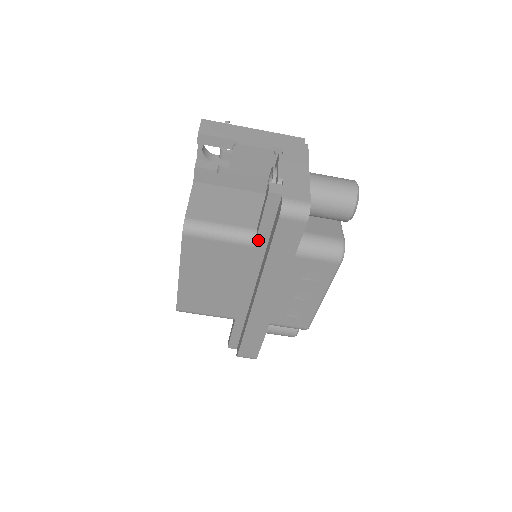
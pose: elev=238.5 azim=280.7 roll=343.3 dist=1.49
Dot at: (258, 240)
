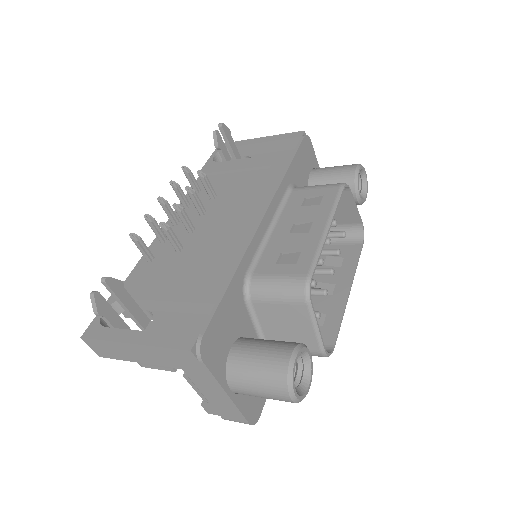
Dot at: occluded
